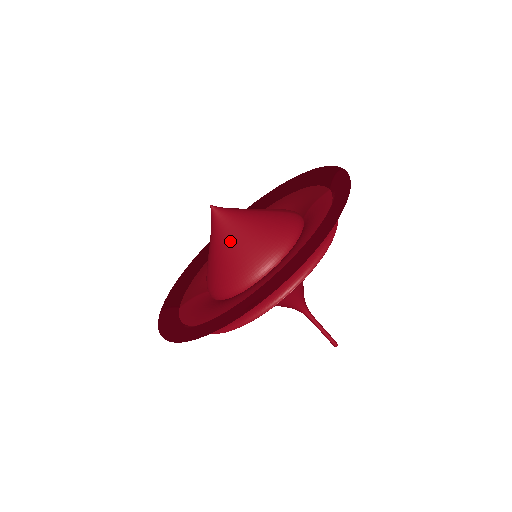
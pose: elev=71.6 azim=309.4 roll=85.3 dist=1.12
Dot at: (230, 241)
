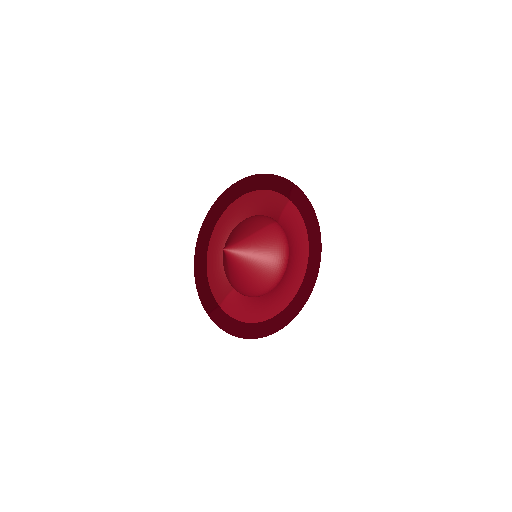
Dot at: (249, 267)
